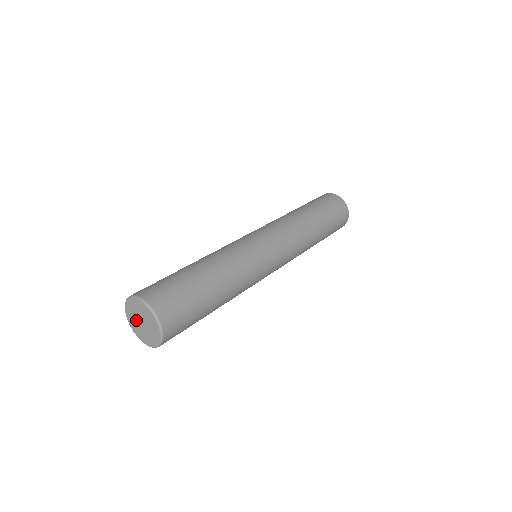
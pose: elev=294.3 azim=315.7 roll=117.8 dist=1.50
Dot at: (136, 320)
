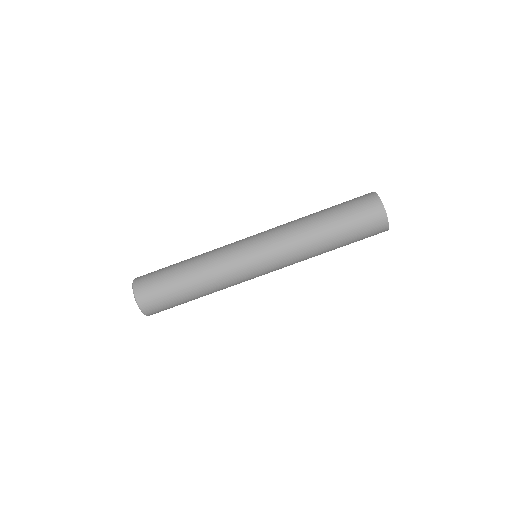
Dot at: occluded
